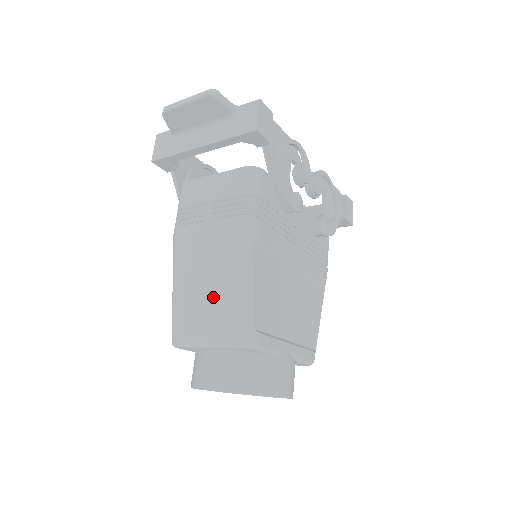
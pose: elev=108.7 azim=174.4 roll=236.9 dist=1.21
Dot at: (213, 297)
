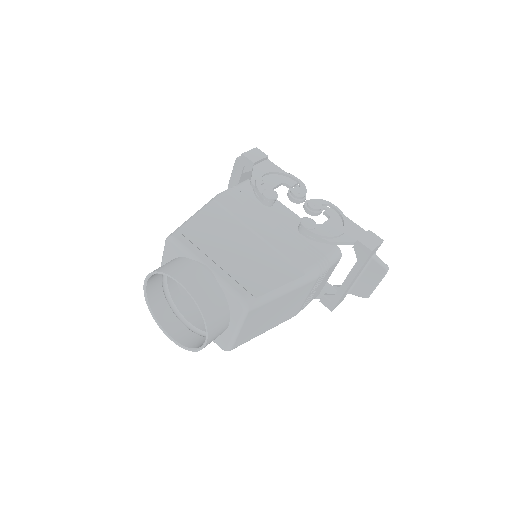
Dot at: occluded
